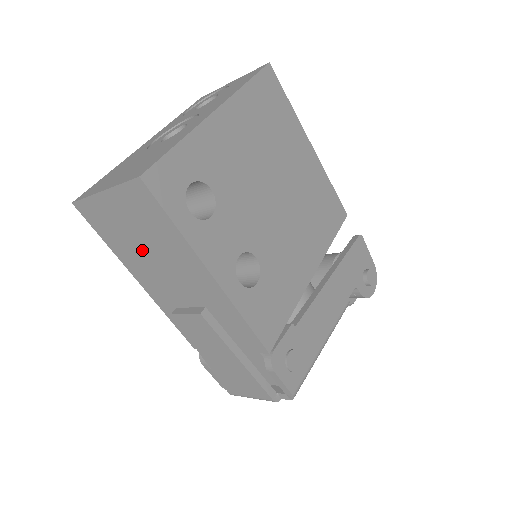
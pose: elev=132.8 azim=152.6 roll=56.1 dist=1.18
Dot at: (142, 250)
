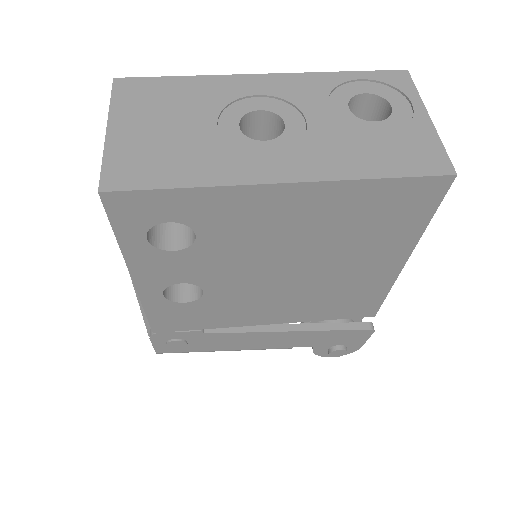
Dot at: occluded
